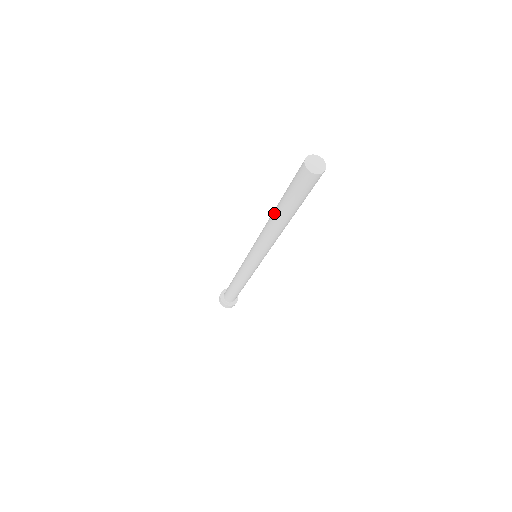
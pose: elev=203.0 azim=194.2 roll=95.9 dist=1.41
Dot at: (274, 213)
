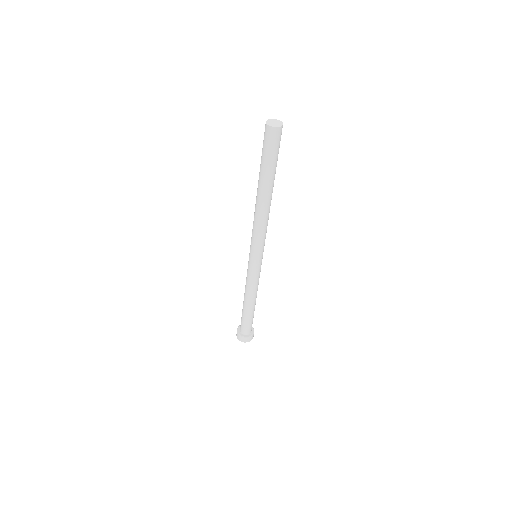
Dot at: occluded
